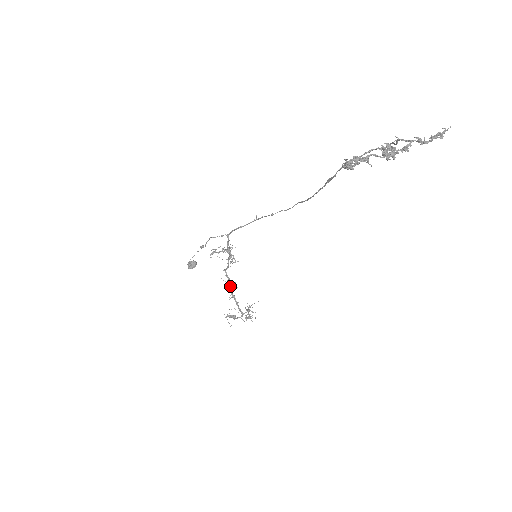
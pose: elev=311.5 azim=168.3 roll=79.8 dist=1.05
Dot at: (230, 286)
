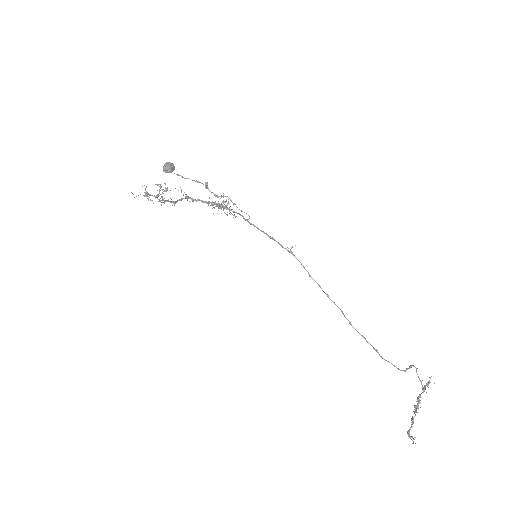
Dot at: occluded
